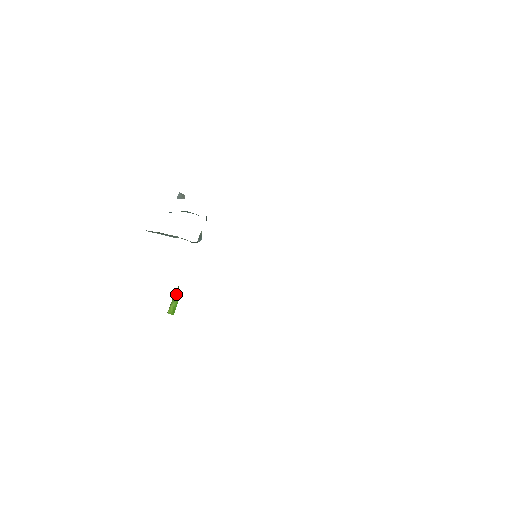
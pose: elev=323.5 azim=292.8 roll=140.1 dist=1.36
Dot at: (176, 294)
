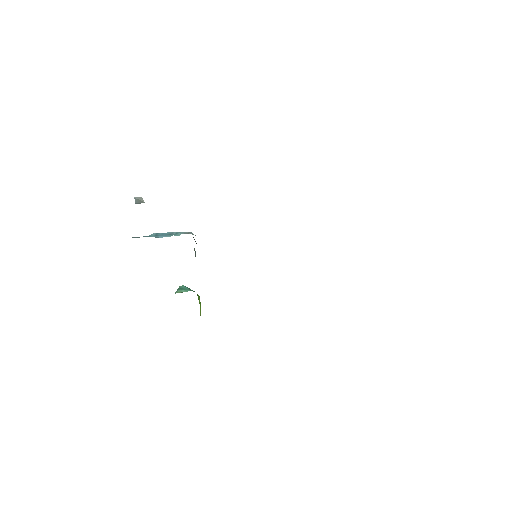
Dot at: (199, 300)
